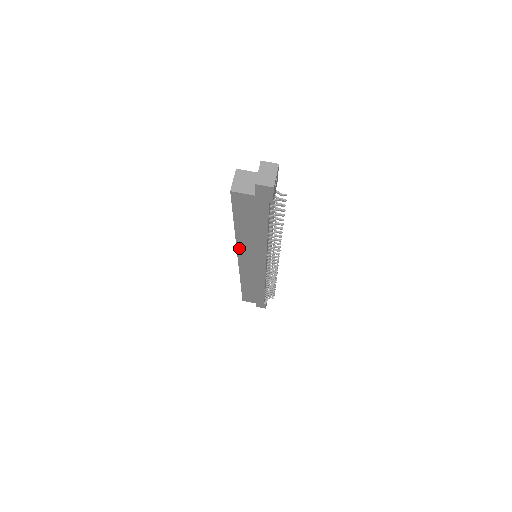
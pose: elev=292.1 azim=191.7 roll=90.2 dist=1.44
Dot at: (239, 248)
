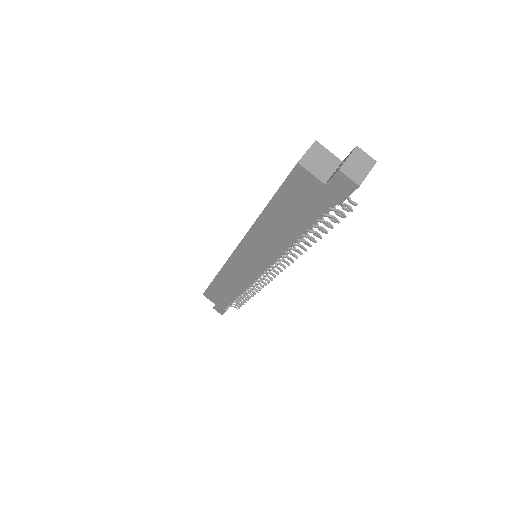
Dot at: (248, 237)
